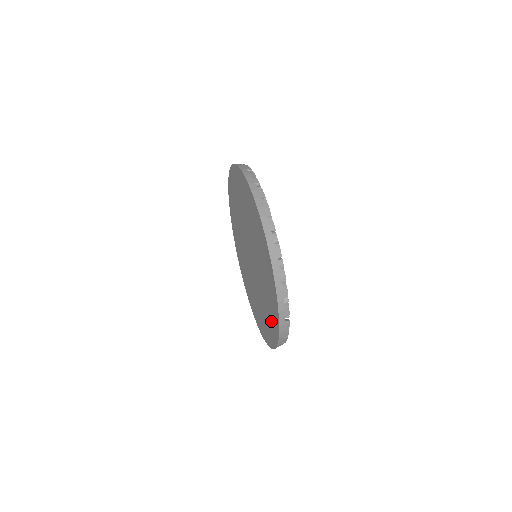
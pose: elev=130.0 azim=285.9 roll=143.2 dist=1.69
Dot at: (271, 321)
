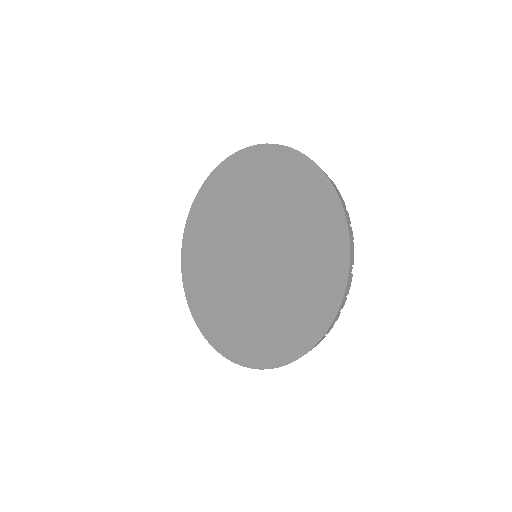
Dot at: (319, 220)
